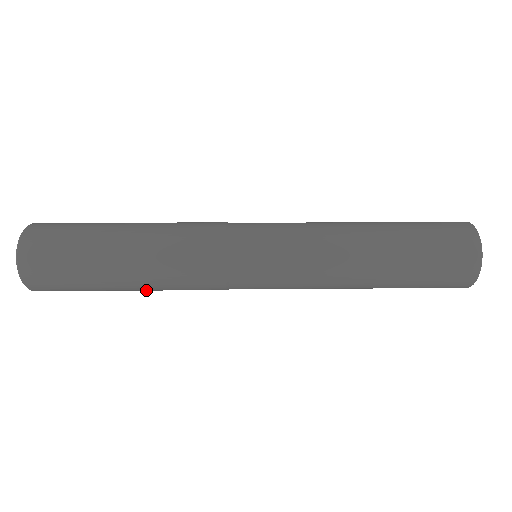
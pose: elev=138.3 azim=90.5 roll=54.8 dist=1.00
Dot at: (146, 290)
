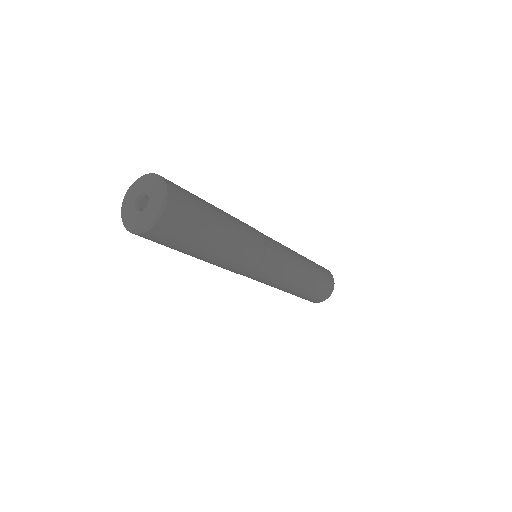
Dot at: (205, 260)
